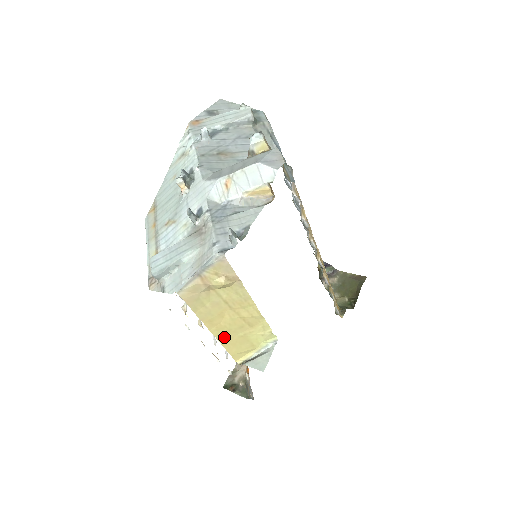
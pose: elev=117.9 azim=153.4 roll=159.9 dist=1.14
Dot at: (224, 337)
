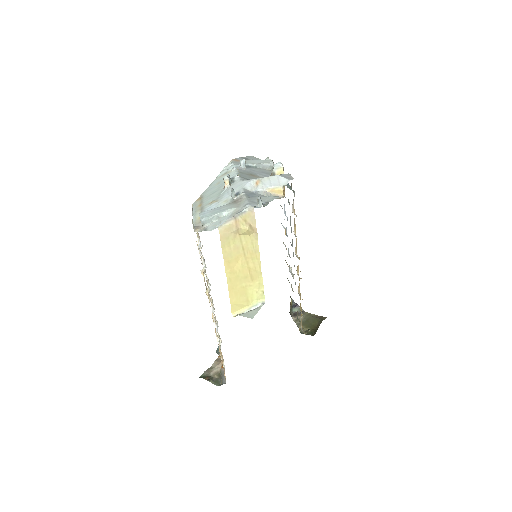
Dot at: (232, 283)
